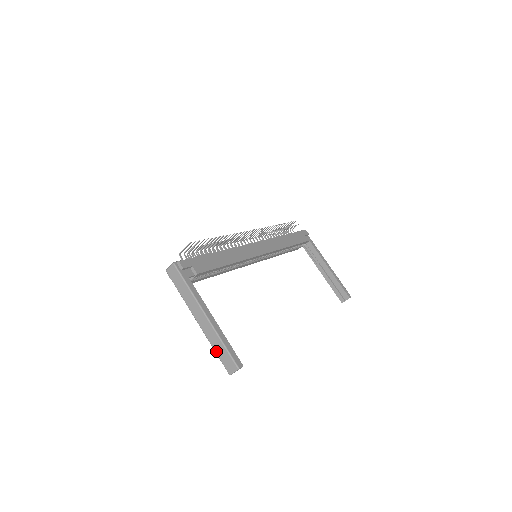
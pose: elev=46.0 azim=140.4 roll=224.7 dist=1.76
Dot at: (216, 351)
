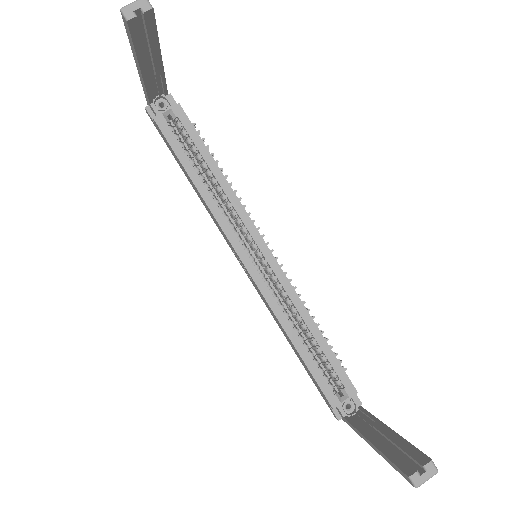
Dot at: occluded
